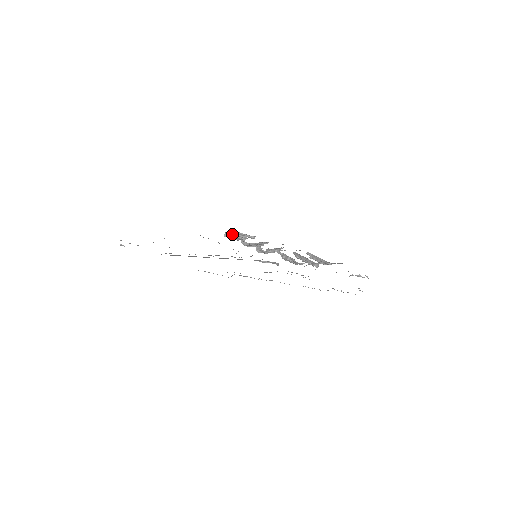
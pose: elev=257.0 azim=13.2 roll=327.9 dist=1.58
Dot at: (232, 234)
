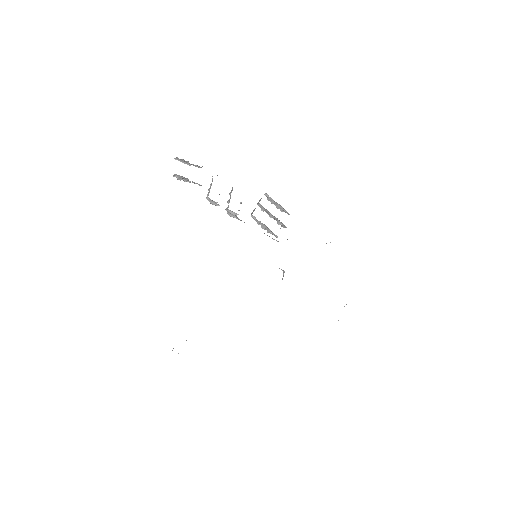
Dot at: (186, 178)
